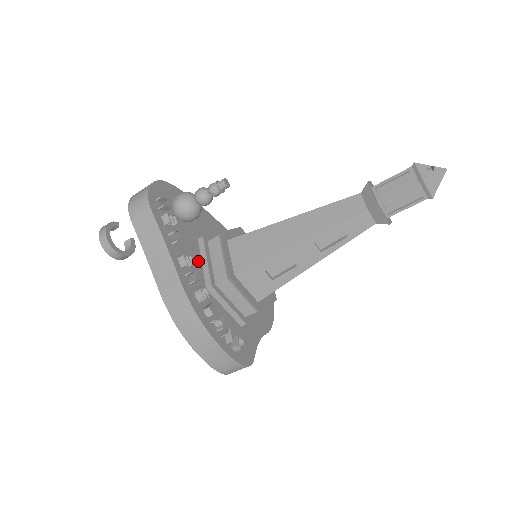
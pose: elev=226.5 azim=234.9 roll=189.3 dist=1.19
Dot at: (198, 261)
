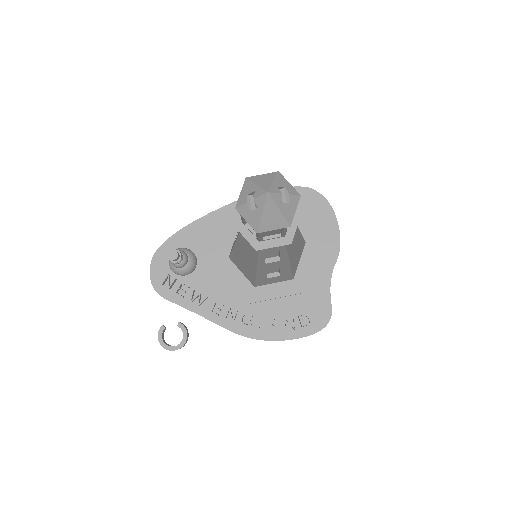
Dot at: (228, 287)
